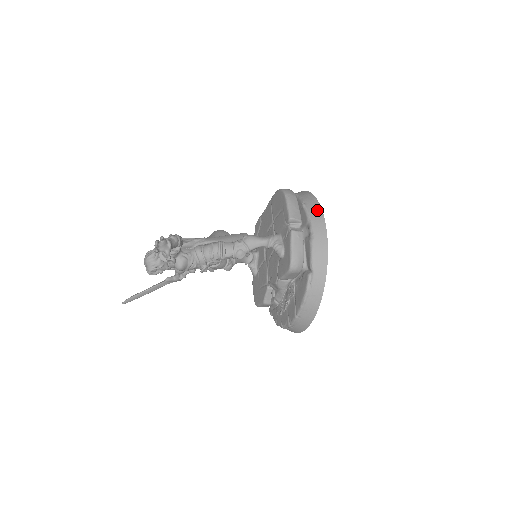
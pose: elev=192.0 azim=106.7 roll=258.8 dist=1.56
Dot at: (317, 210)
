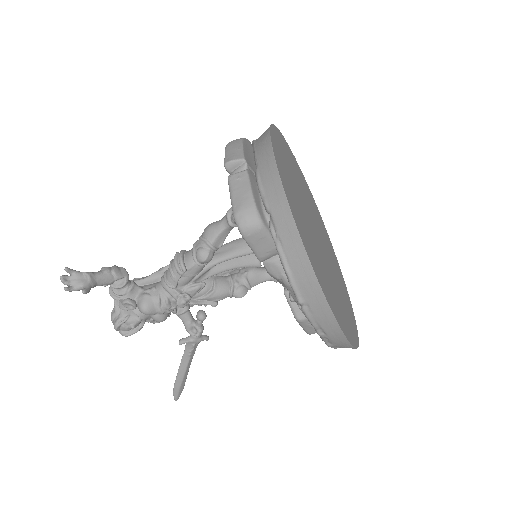
Dot at: (264, 133)
